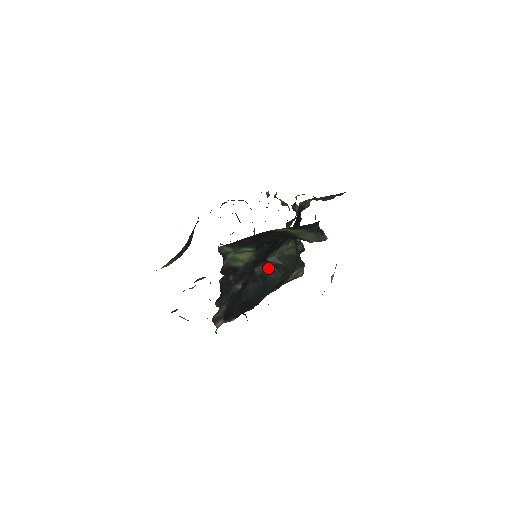
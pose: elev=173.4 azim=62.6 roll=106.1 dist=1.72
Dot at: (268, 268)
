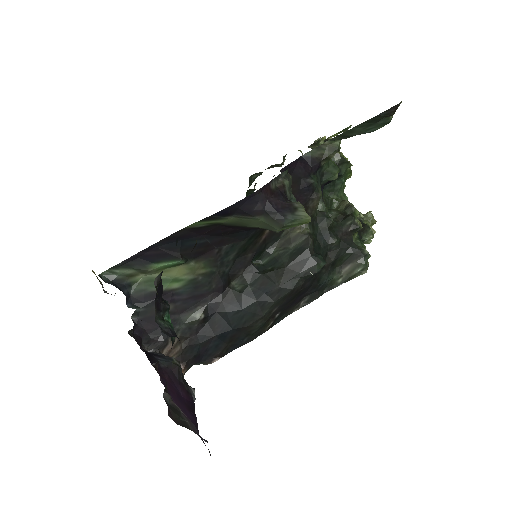
Dot at: (256, 277)
